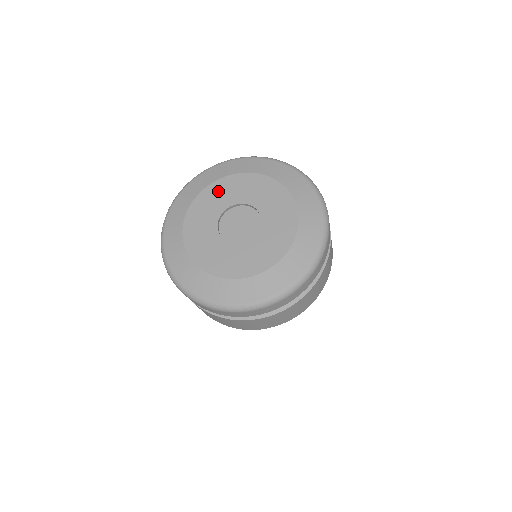
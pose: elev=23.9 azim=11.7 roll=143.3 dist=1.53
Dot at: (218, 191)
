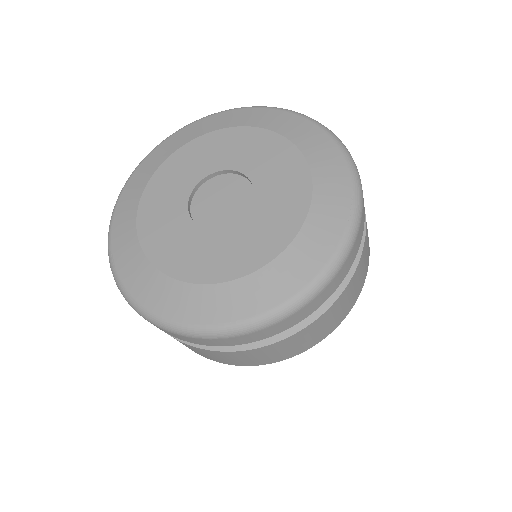
Dot at: (228, 141)
